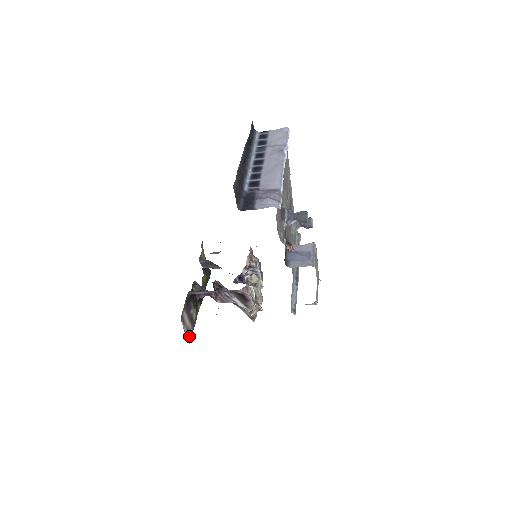
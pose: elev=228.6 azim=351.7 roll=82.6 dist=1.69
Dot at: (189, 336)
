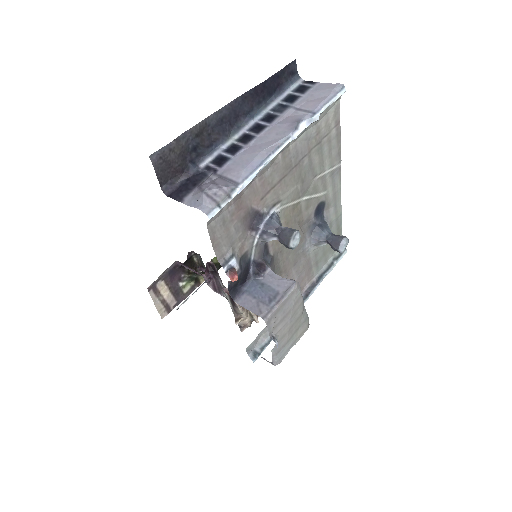
Dot at: (166, 310)
